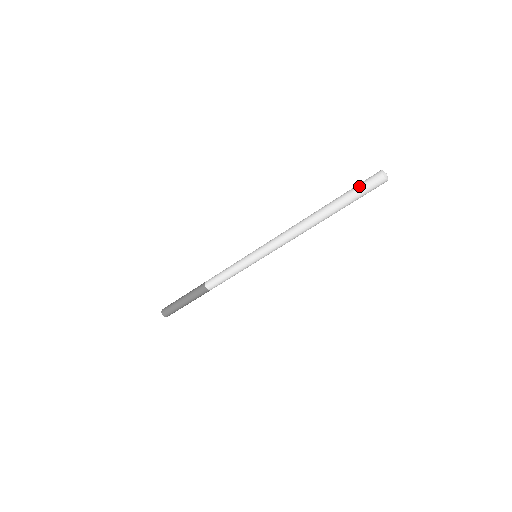
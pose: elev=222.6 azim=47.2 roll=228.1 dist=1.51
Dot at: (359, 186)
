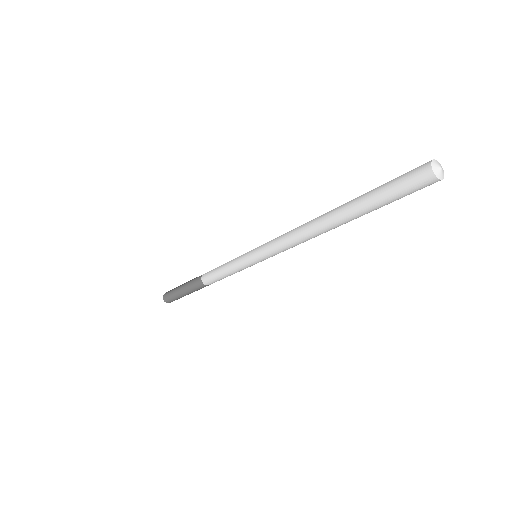
Dot at: occluded
